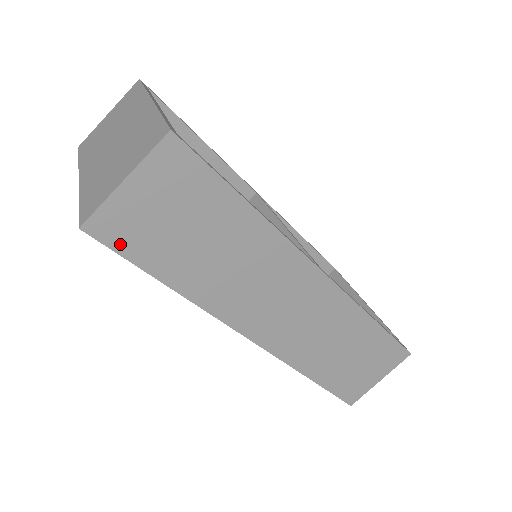
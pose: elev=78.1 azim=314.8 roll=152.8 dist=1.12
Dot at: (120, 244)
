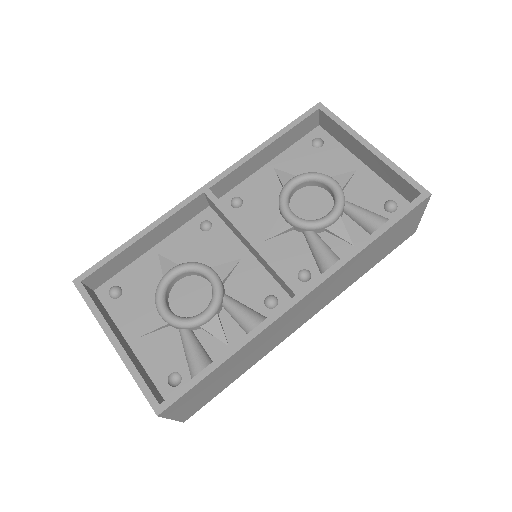
Dot at: (202, 405)
